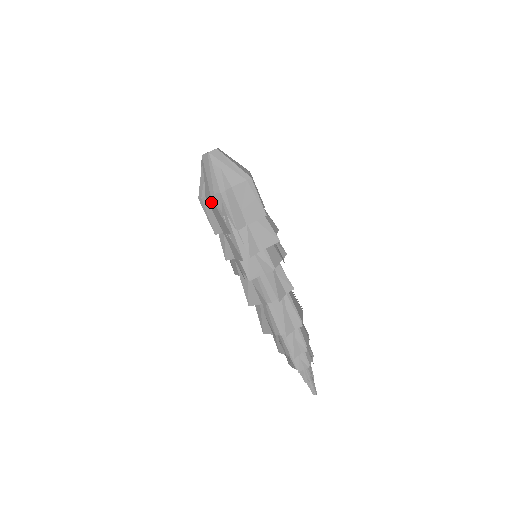
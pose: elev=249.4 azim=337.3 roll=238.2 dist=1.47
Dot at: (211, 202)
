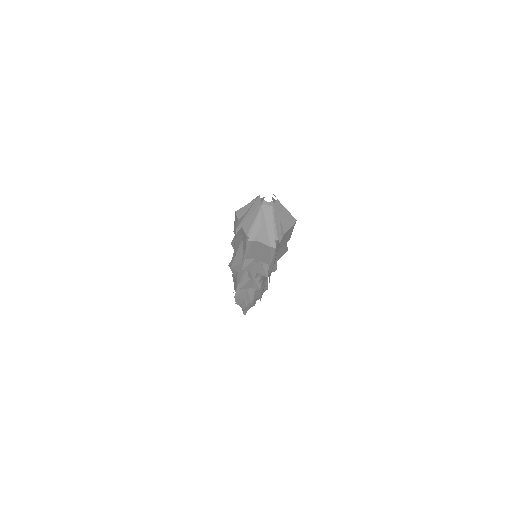
Dot at: (265, 247)
